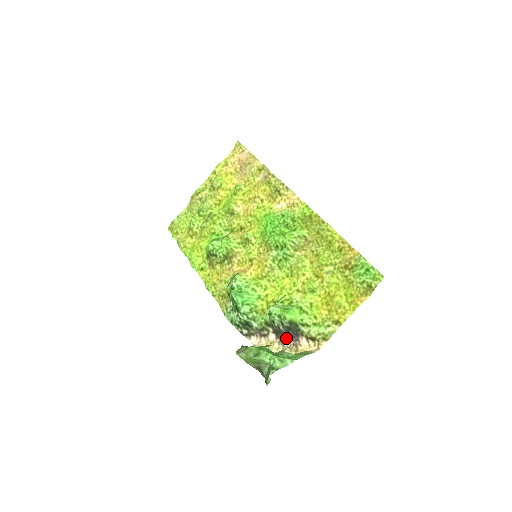
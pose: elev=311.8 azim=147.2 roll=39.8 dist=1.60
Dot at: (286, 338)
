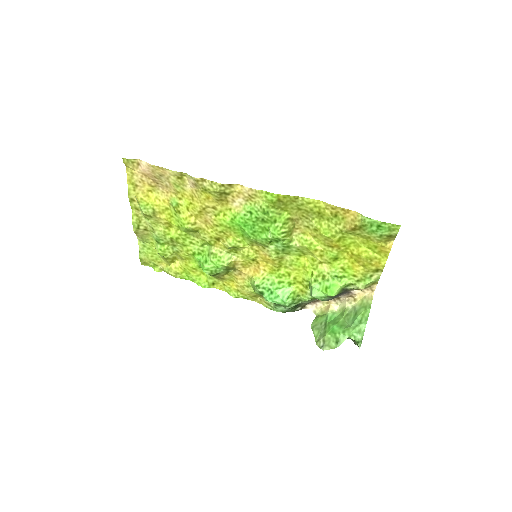
Dot at: (338, 296)
